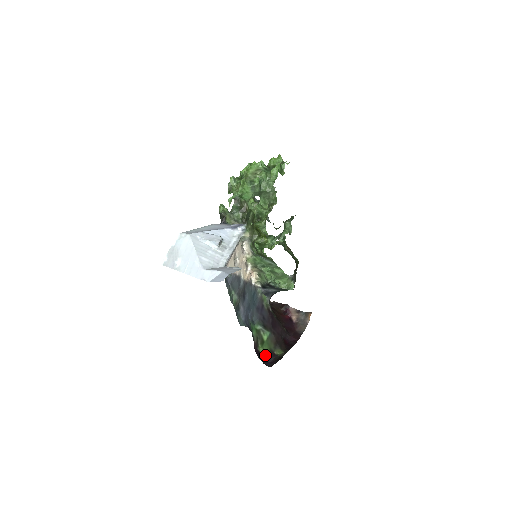
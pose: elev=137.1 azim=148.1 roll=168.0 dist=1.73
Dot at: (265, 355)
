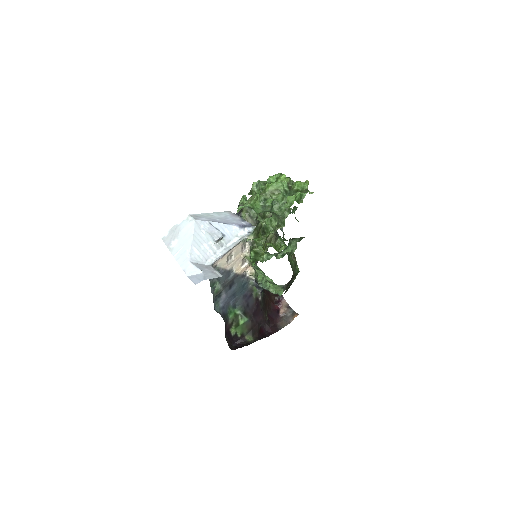
Dot at: (235, 336)
